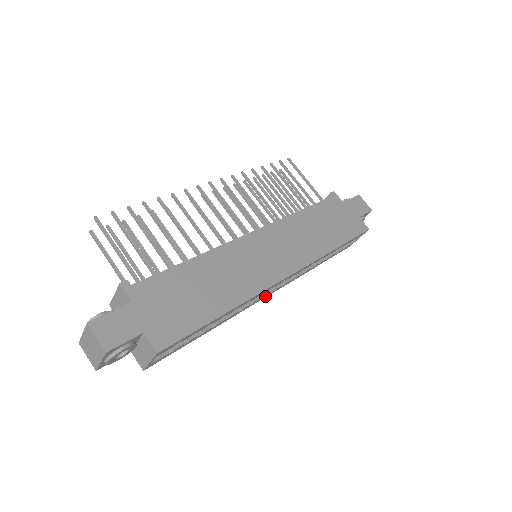
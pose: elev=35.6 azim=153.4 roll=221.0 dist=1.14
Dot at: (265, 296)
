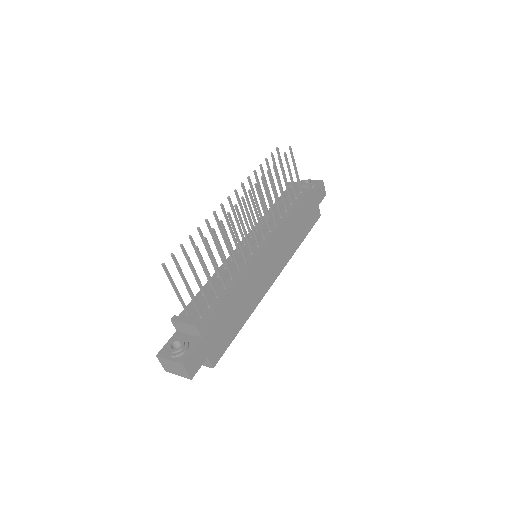
Dot at: occluded
